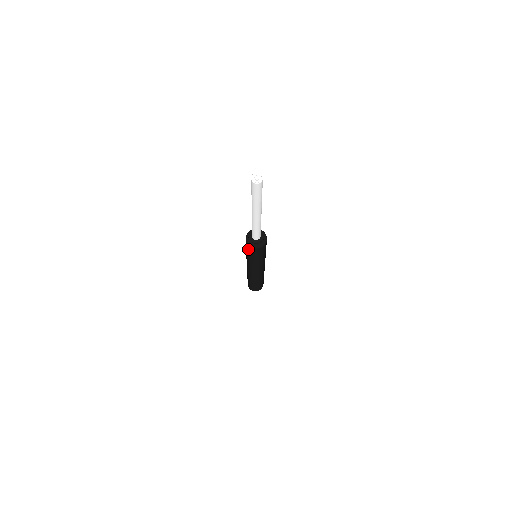
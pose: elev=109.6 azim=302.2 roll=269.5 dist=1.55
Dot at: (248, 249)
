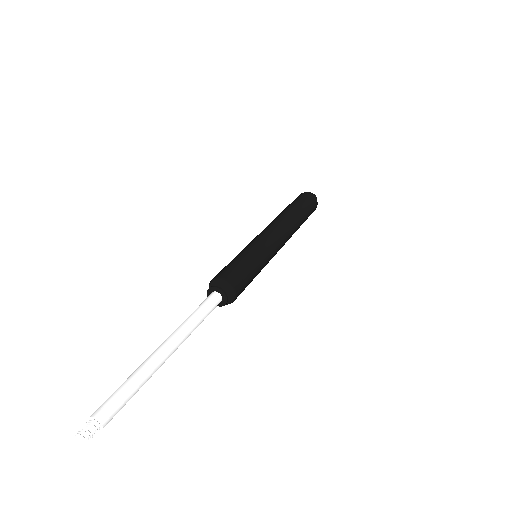
Dot at: occluded
